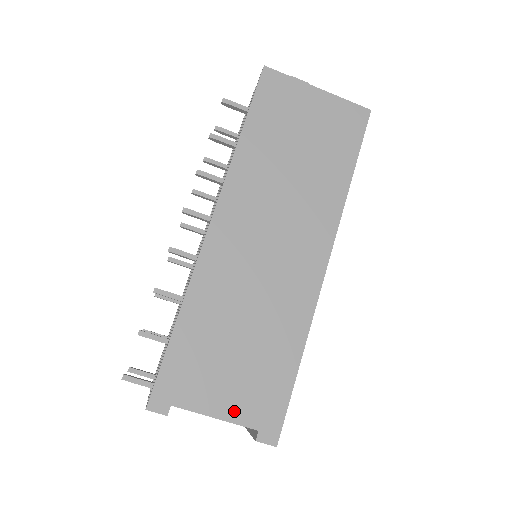
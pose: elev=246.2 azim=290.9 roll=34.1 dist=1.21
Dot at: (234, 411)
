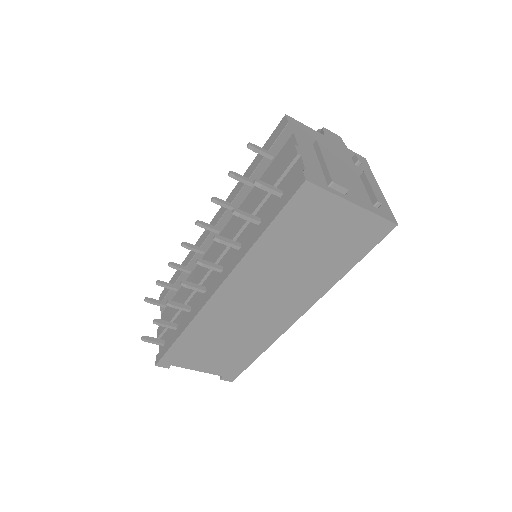
Dot at: (210, 370)
